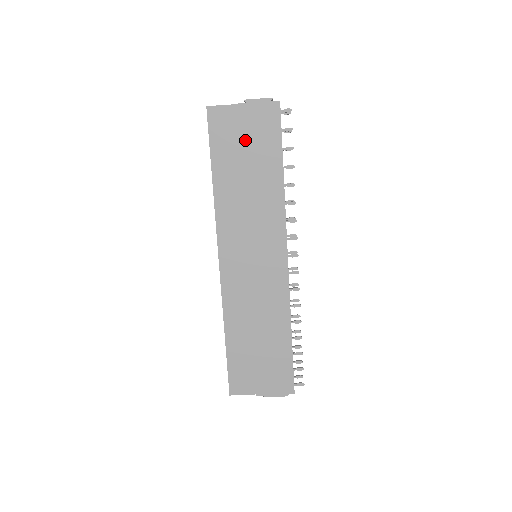
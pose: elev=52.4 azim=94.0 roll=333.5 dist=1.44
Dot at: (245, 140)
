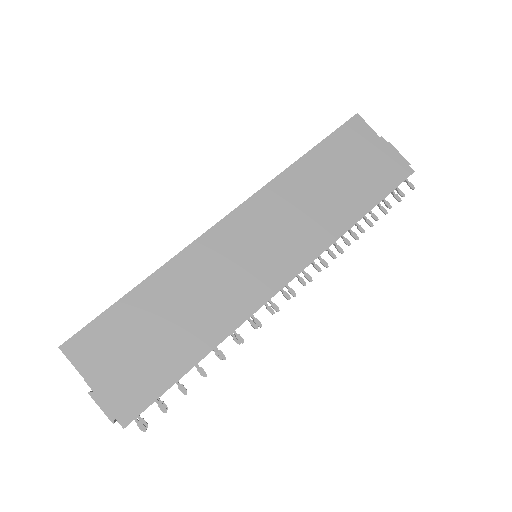
Dot at: (360, 163)
